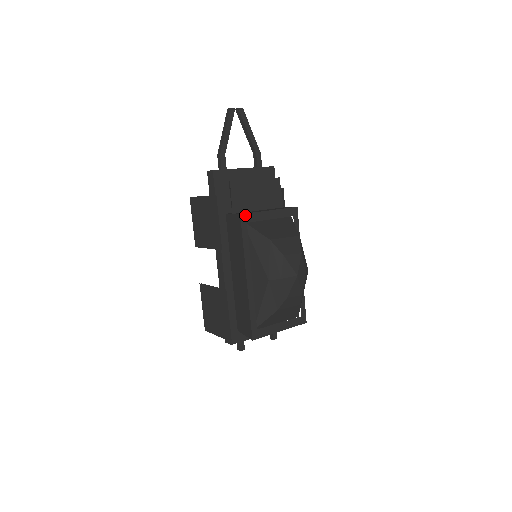
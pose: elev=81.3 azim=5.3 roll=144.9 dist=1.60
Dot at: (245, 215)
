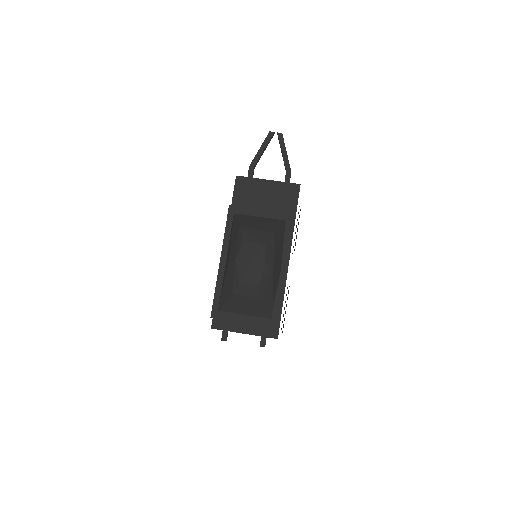
Dot at: (234, 206)
